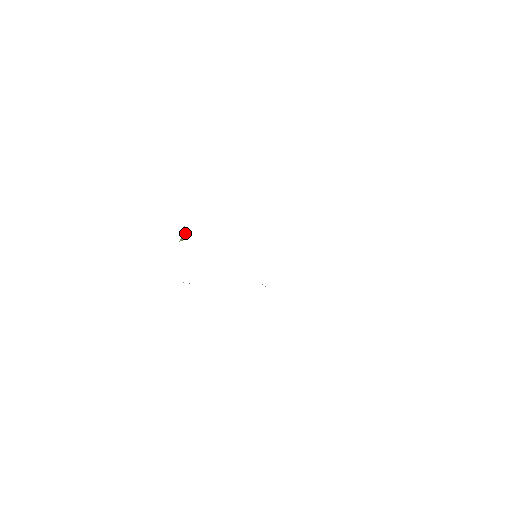
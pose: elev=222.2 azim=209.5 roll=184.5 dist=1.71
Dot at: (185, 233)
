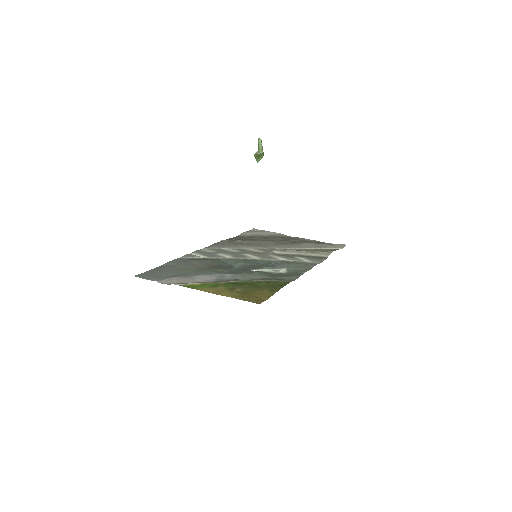
Dot at: (257, 154)
